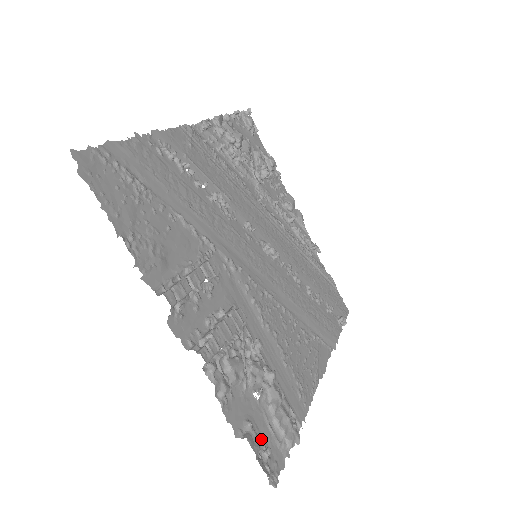
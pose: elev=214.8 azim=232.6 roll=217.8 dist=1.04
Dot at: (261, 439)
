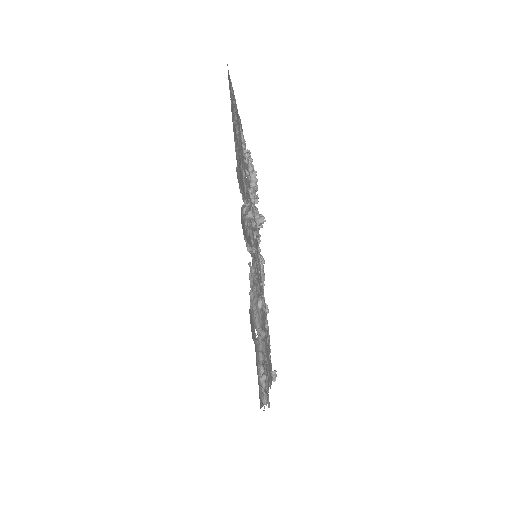
Dot at: occluded
